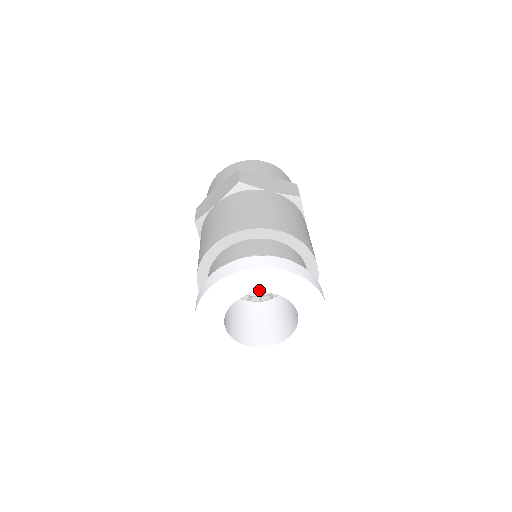
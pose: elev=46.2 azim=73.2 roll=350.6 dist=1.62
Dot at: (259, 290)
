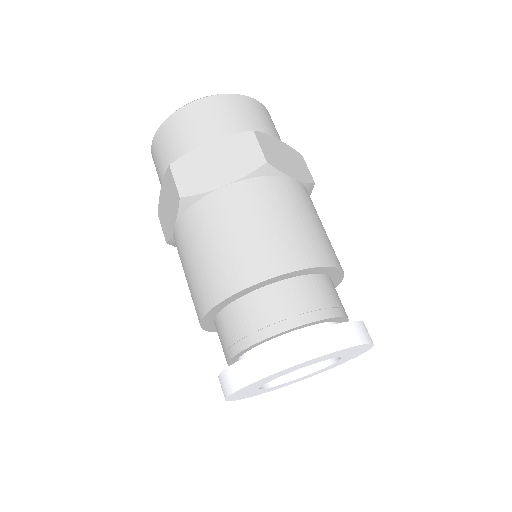
Dot at: (327, 359)
